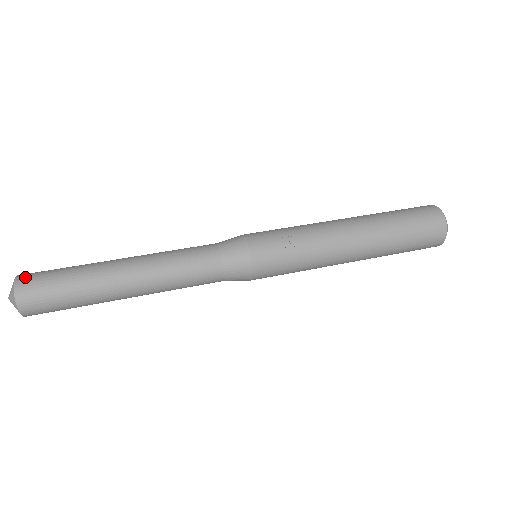
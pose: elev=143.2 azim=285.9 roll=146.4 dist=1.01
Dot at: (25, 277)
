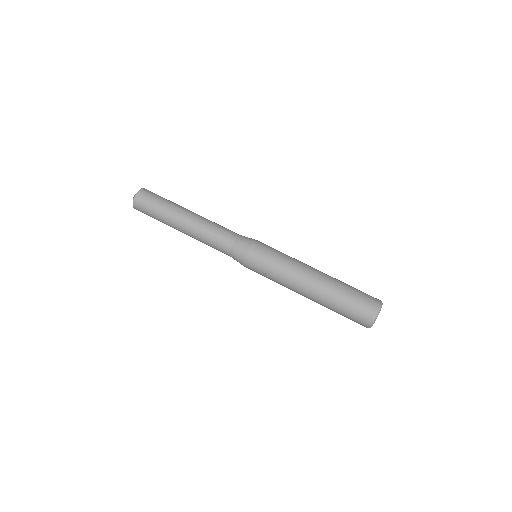
Dot at: (138, 201)
